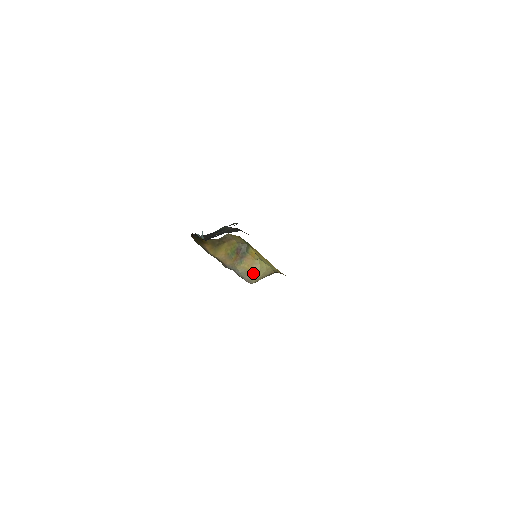
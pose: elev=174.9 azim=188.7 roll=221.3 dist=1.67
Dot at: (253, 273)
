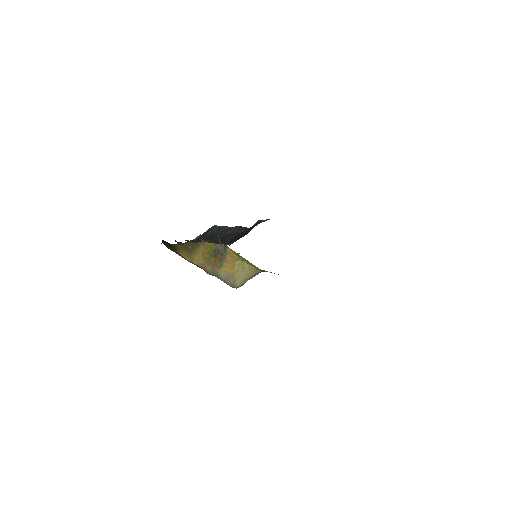
Dot at: (236, 276)
